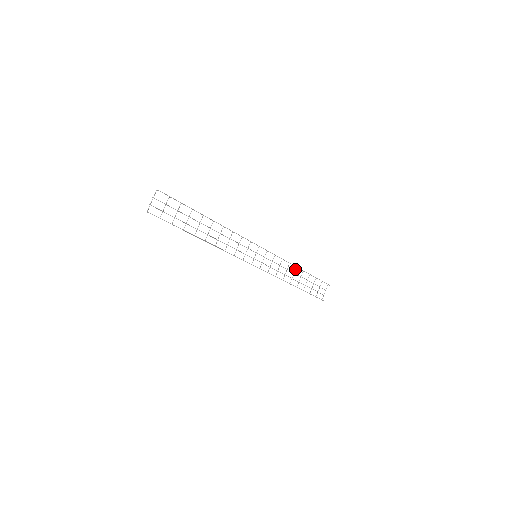
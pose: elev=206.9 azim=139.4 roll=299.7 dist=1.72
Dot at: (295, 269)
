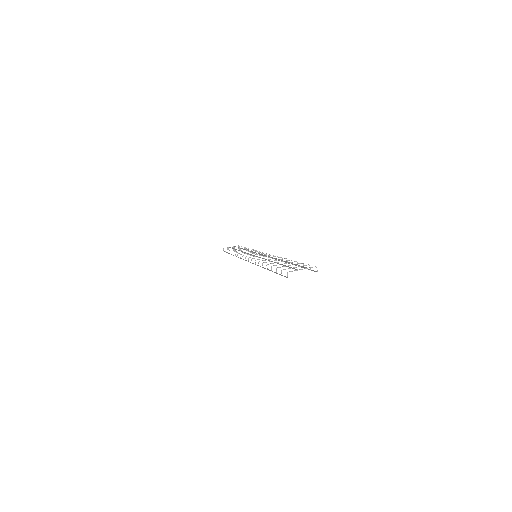
Dot at: occluded
